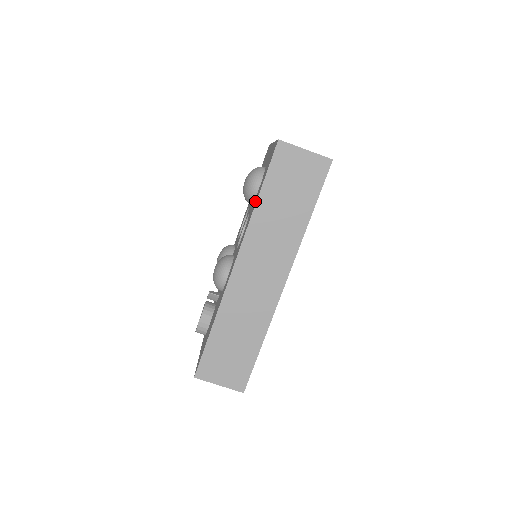
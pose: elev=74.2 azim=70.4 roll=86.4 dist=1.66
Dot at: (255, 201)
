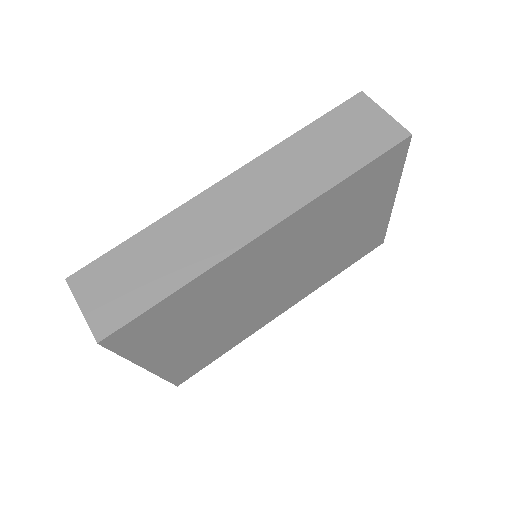
Dot at: occluded
